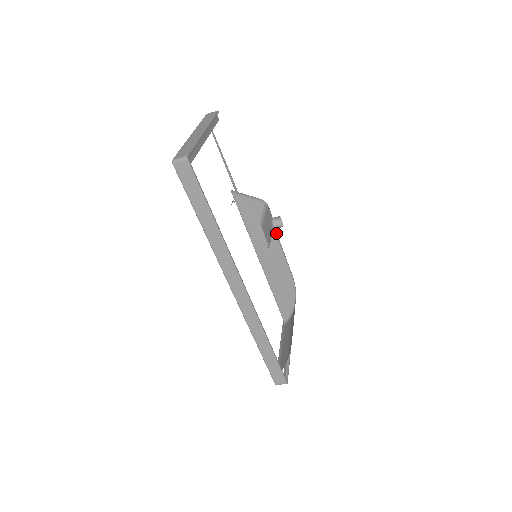
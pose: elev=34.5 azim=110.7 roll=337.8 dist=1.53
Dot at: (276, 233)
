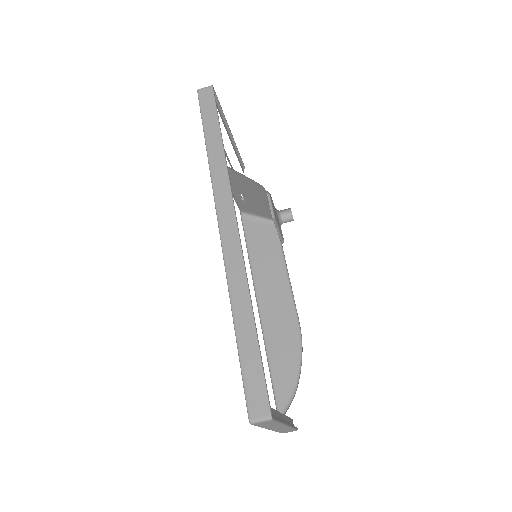
Dot at: (284, 262)
